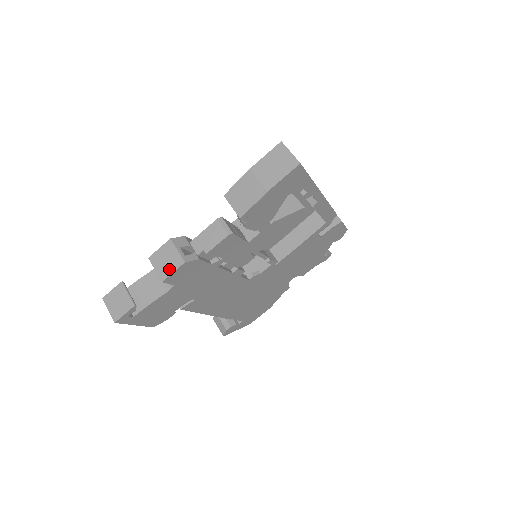
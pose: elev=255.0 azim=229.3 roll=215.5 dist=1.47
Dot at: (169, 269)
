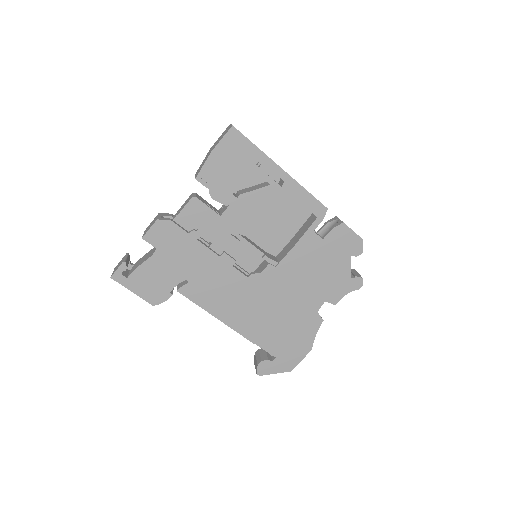
Dot at: (149, 229)
